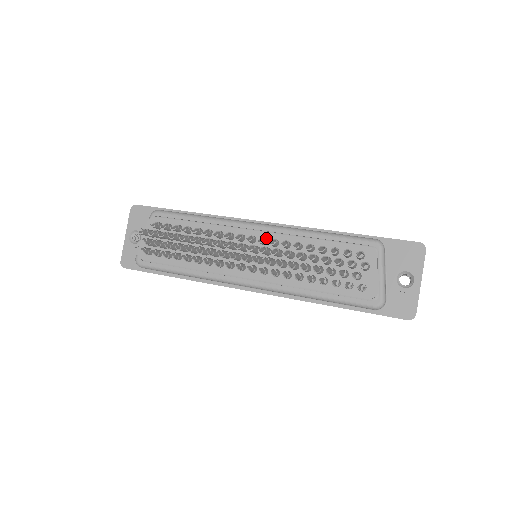
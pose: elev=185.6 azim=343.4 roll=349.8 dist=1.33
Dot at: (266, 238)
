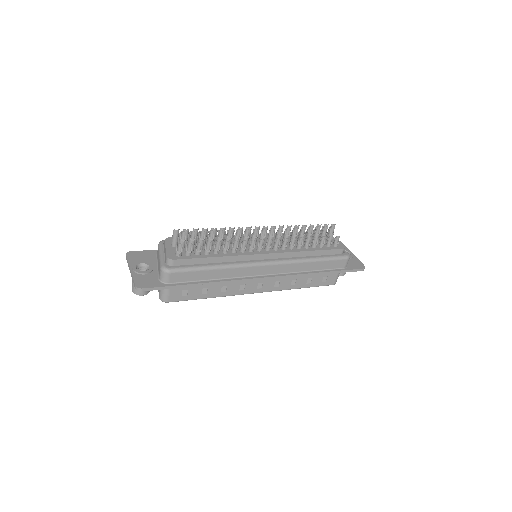
Dot at: occluded
